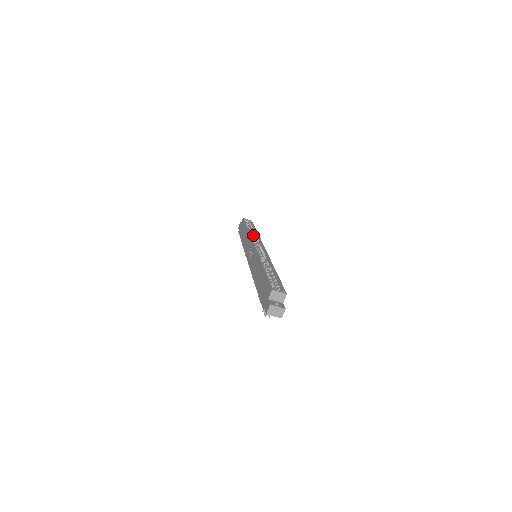
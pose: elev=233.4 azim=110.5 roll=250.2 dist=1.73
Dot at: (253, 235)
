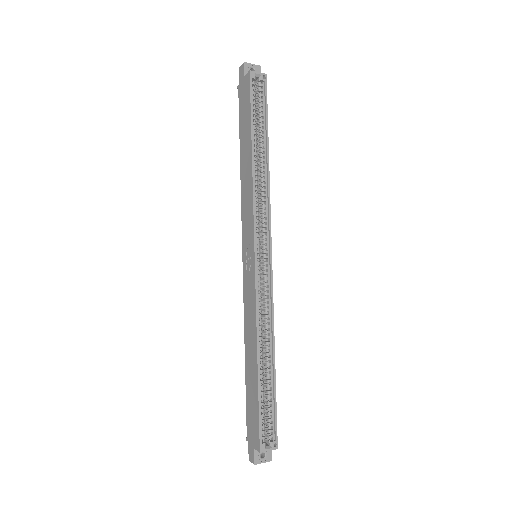
Dot at: (260, 171)
